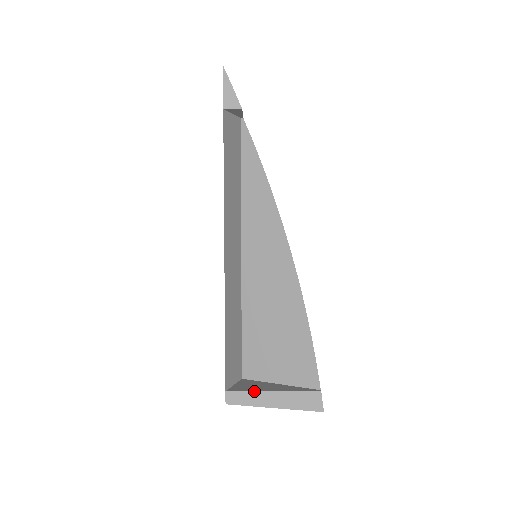
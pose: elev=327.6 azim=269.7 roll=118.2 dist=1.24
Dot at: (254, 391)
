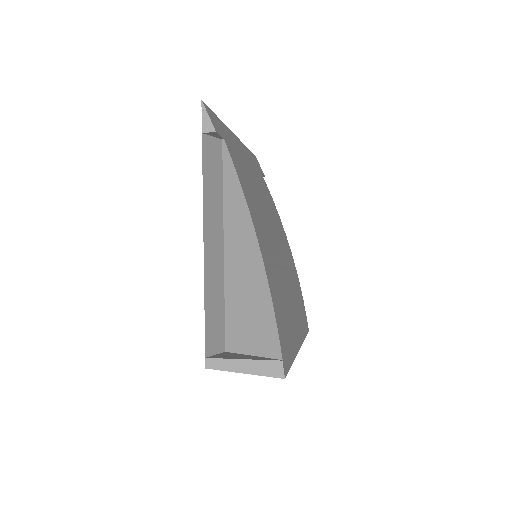
Dot at: (228, 358)
